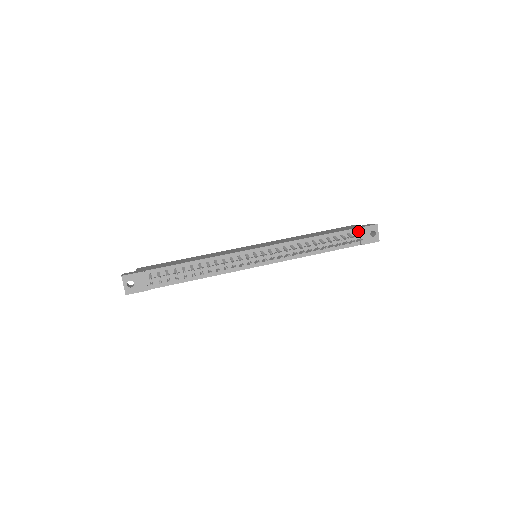
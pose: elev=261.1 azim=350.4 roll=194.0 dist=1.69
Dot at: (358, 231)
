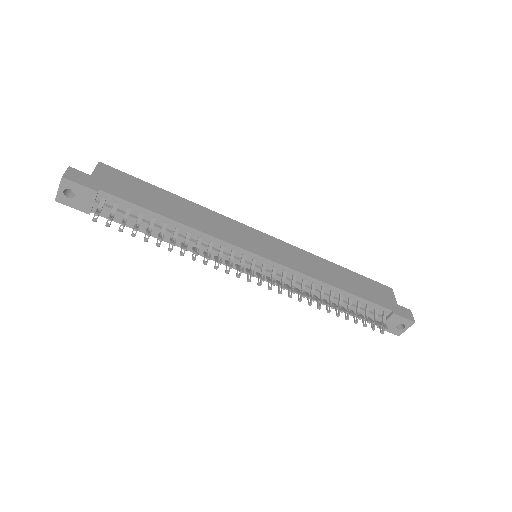
Dot at: (389, 313)
